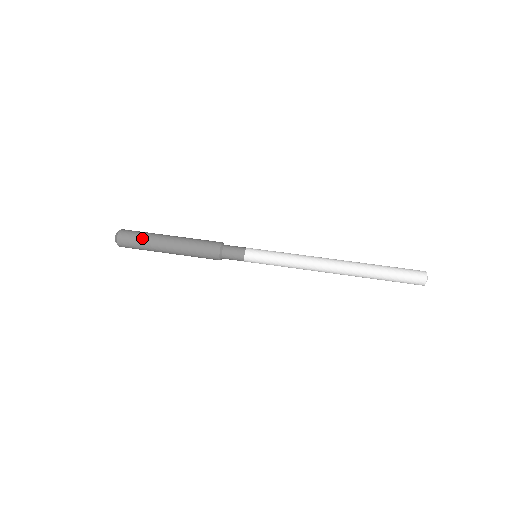
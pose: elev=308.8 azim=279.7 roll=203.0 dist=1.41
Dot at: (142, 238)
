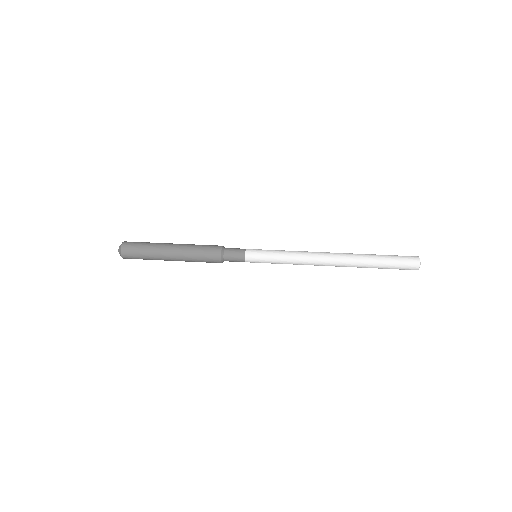
Dot at: (146, 244)
